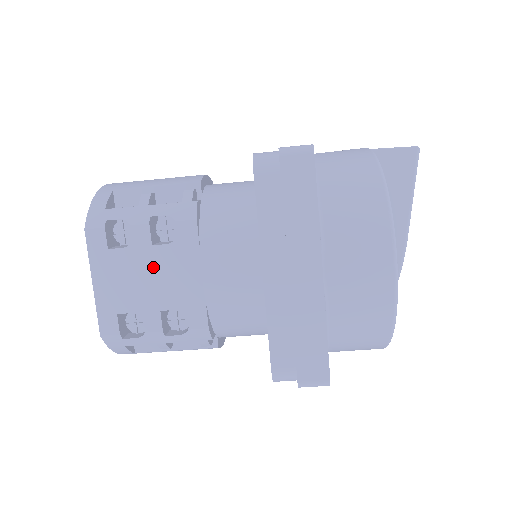
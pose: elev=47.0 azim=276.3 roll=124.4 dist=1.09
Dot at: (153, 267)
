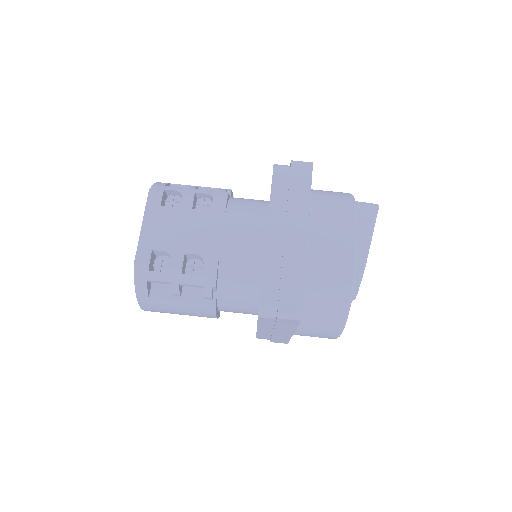
Dot at: (189, 223)
